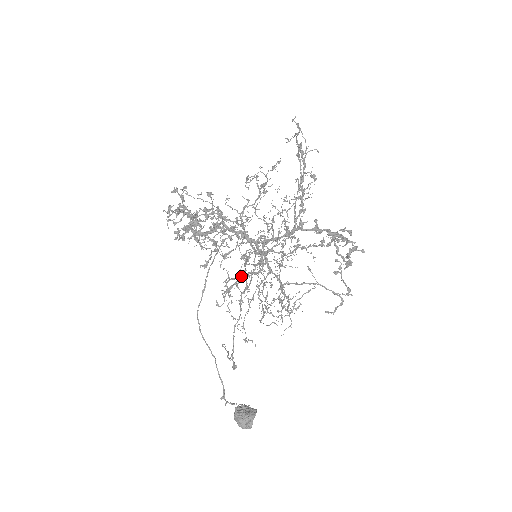
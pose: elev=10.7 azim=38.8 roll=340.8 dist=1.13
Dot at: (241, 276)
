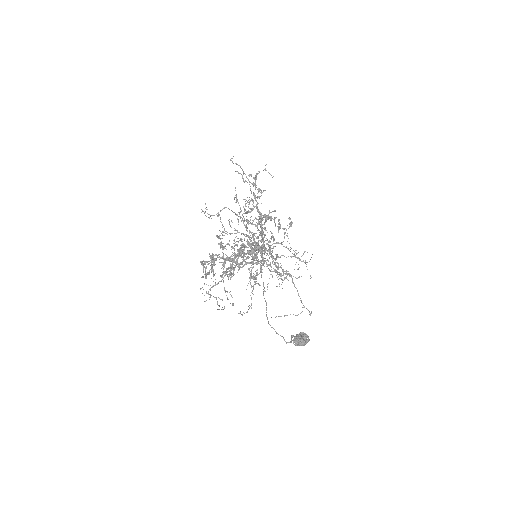
Dot at: occluded
